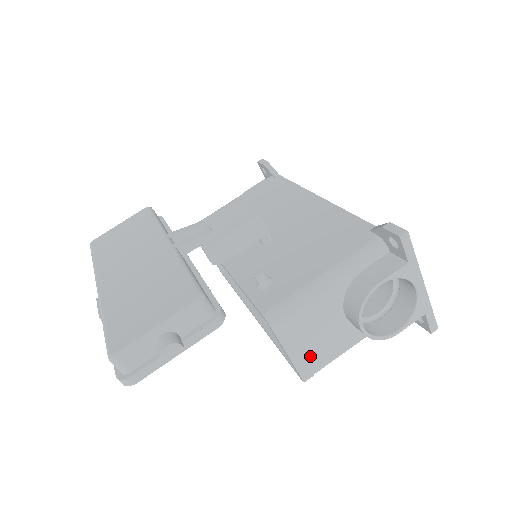
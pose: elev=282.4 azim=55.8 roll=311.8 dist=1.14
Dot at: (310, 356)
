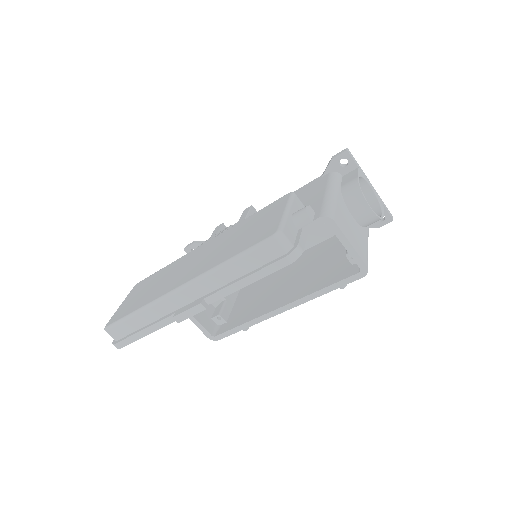
Dot at: (358, 247)
